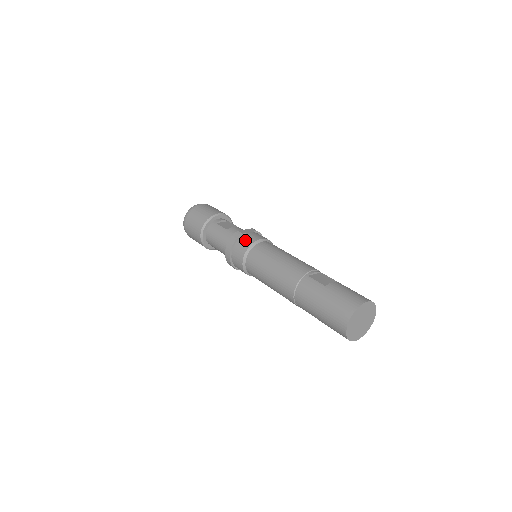
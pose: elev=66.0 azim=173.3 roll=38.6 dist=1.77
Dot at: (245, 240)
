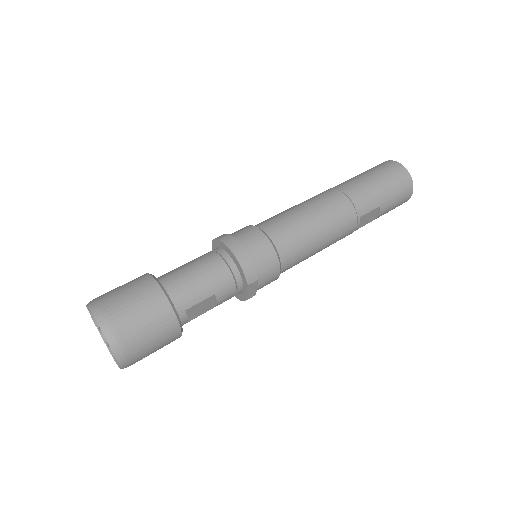
Dot at: (236, 231)
